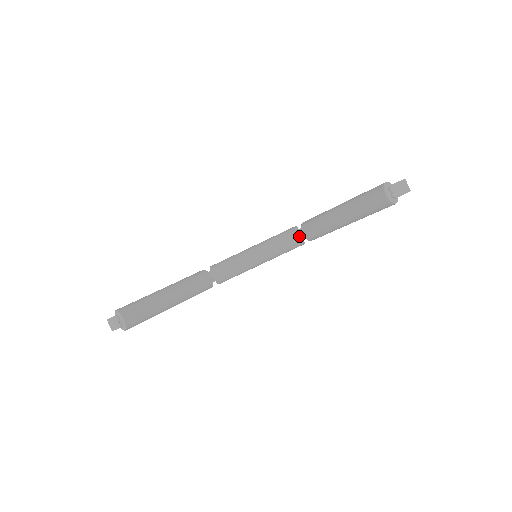
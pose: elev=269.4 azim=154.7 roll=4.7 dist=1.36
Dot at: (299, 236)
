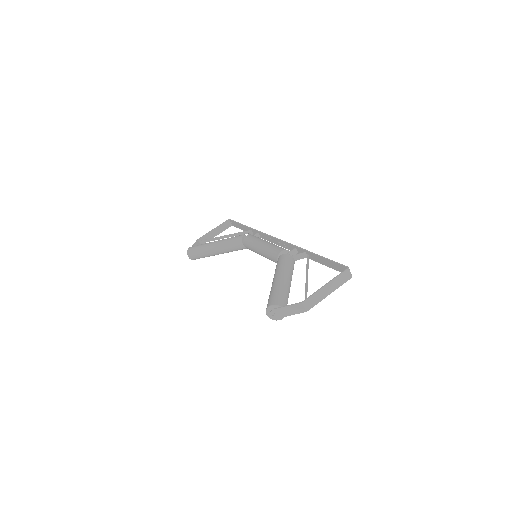
Dot at: occluded
